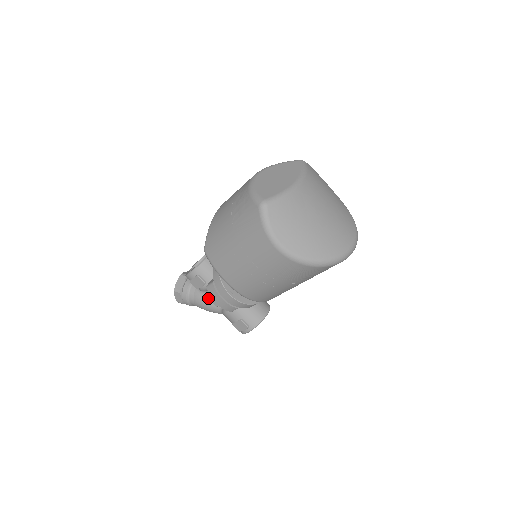
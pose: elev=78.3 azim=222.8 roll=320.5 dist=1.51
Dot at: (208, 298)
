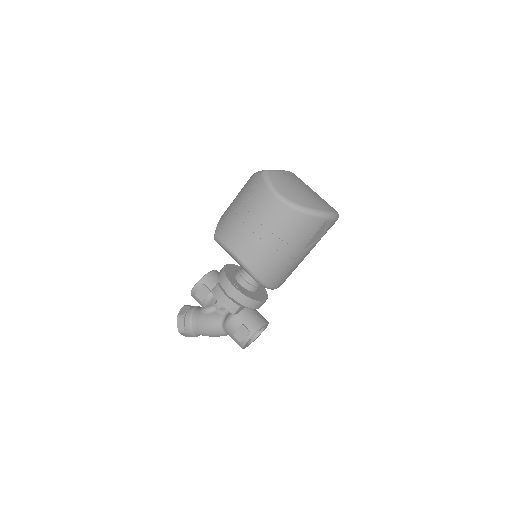
Dot at: (210, 315)
